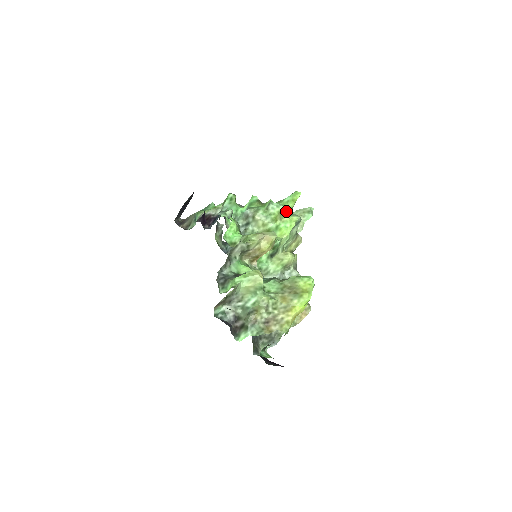
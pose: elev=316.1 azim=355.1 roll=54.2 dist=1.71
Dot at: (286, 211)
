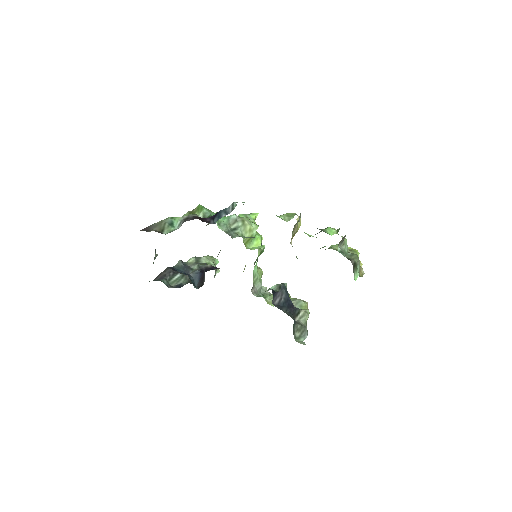
Dot at: occluded
